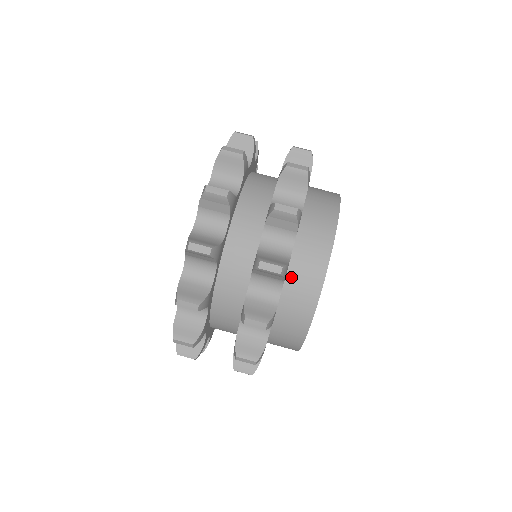
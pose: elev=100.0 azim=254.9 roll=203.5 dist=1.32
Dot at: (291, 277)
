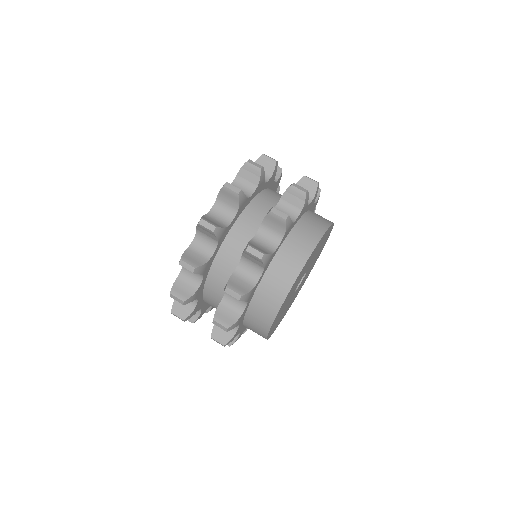
Dot at: (258, 296)
